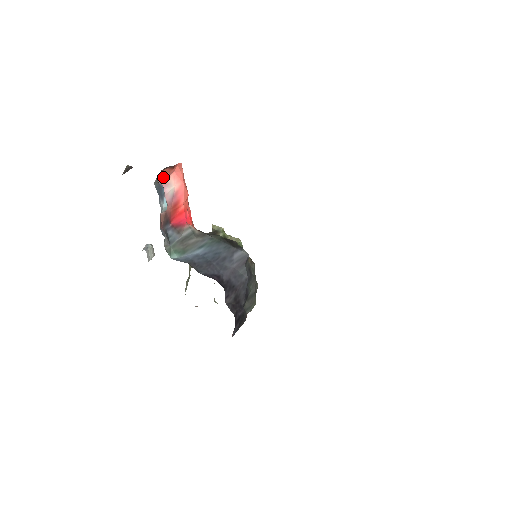
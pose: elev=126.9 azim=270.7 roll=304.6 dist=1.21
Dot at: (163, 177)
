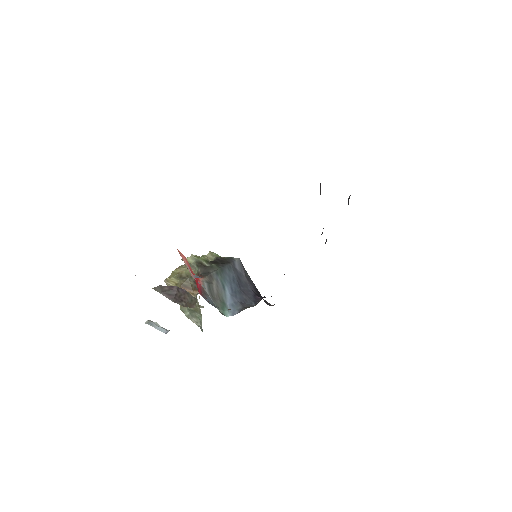
Dot at: occluded
